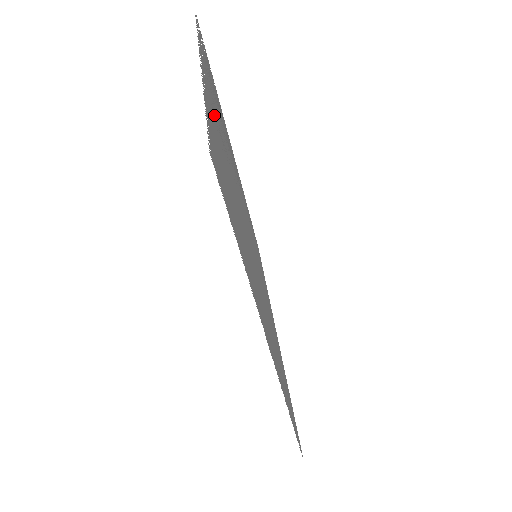
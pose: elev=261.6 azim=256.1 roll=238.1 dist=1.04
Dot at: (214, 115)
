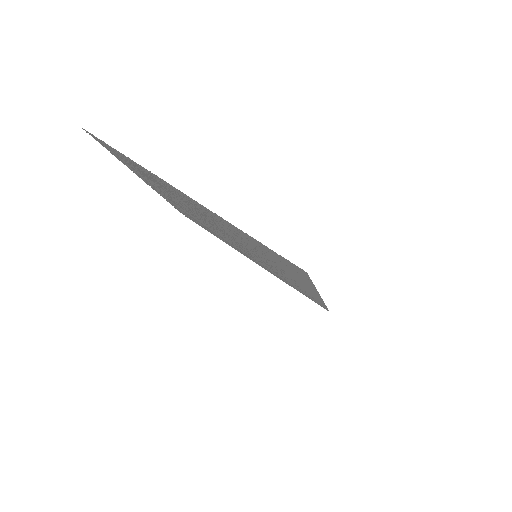
Dot at: occluded
